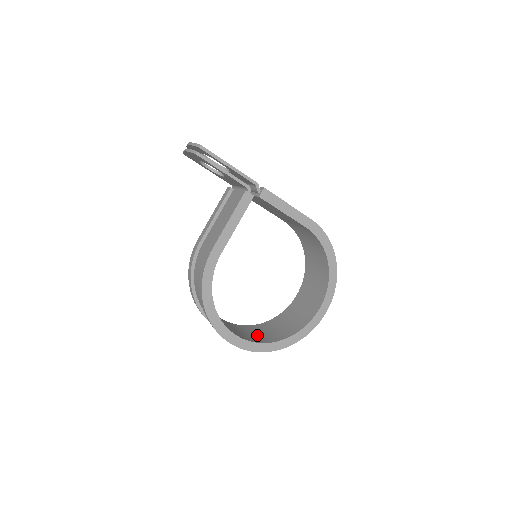
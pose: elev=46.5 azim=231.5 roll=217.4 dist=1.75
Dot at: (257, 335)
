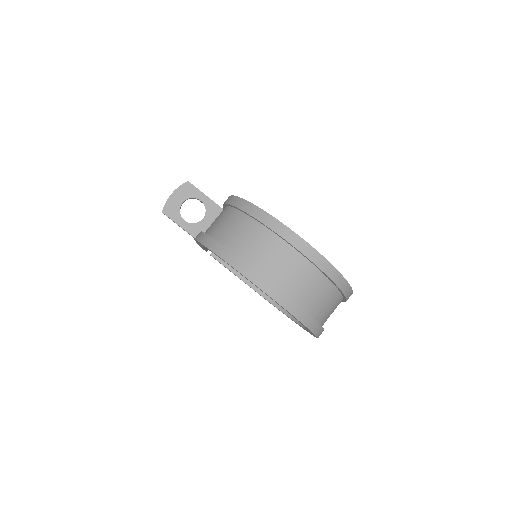
Dot at: occluded
